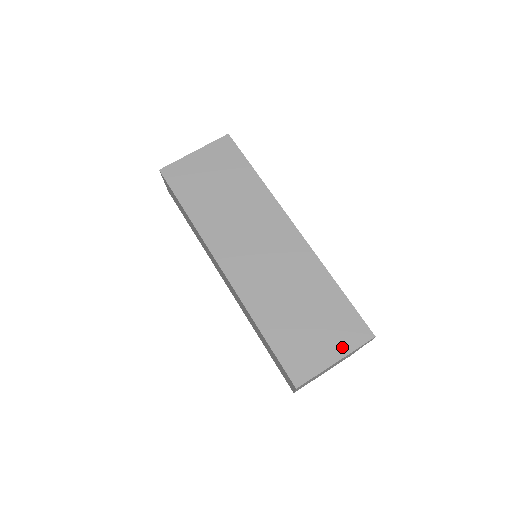
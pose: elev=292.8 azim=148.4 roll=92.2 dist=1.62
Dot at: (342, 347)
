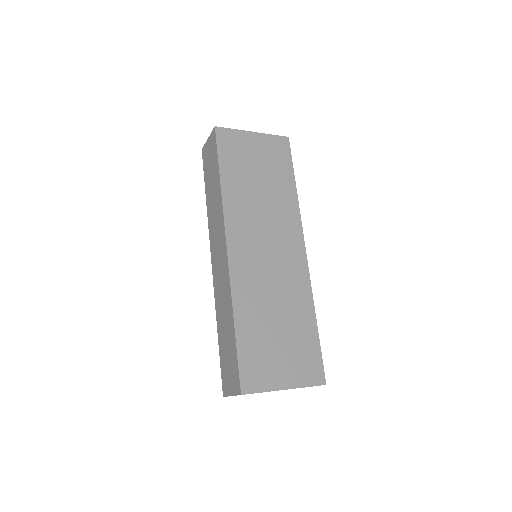
Dot at: (296, 379)
